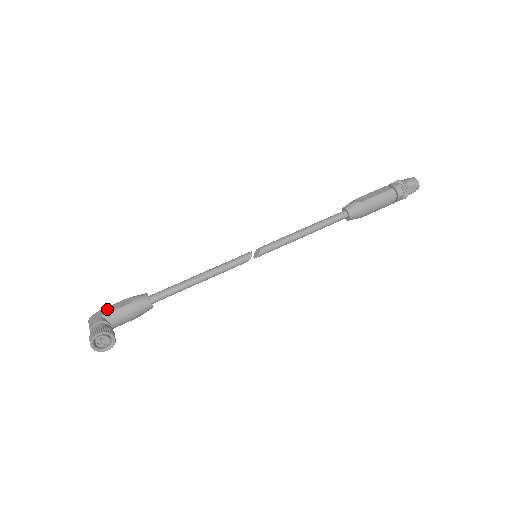
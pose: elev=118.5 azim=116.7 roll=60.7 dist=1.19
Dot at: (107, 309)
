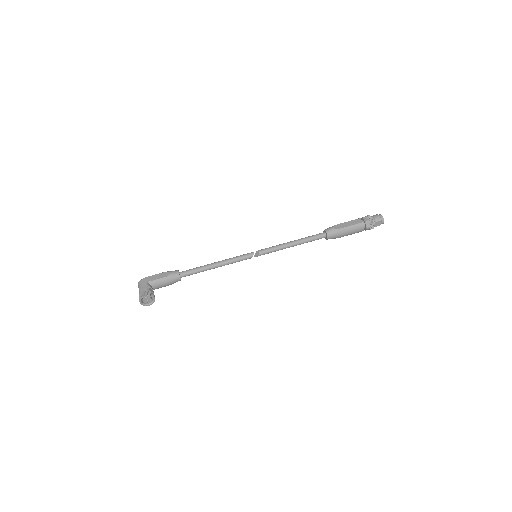
Dot at: (151, 277)
